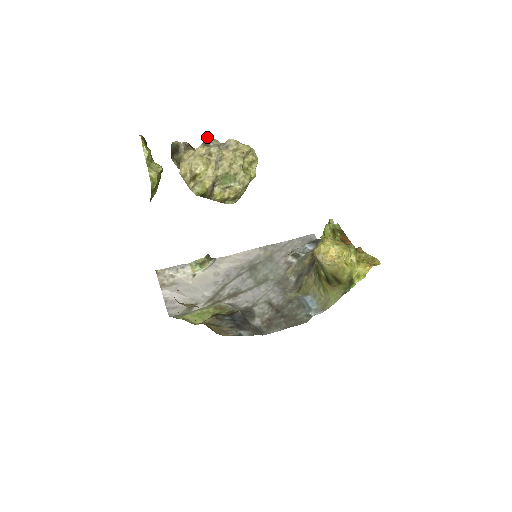
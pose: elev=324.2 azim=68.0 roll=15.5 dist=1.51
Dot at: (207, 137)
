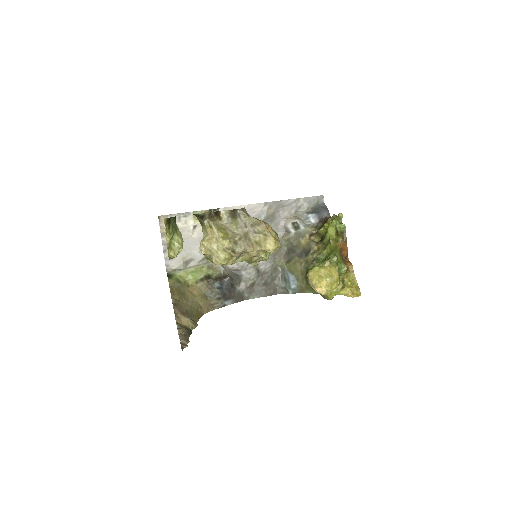
Dot at: (236, 209)
